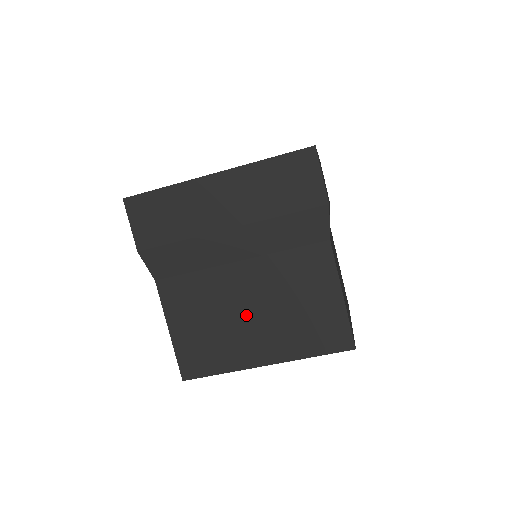
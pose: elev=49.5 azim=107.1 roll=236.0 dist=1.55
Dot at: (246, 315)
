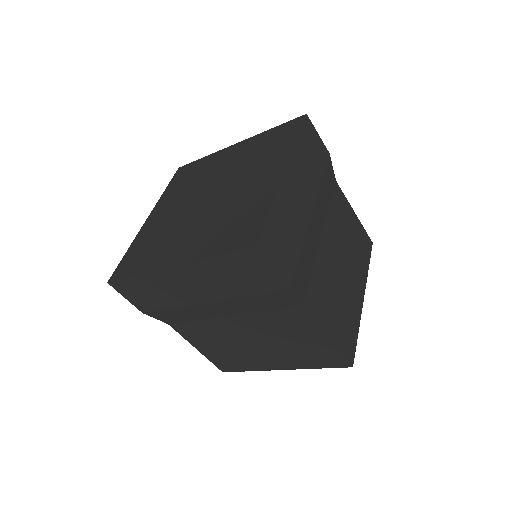
Dot at: (251, 345)
